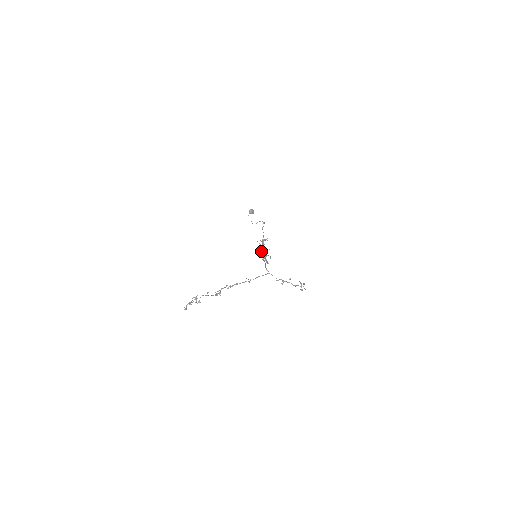
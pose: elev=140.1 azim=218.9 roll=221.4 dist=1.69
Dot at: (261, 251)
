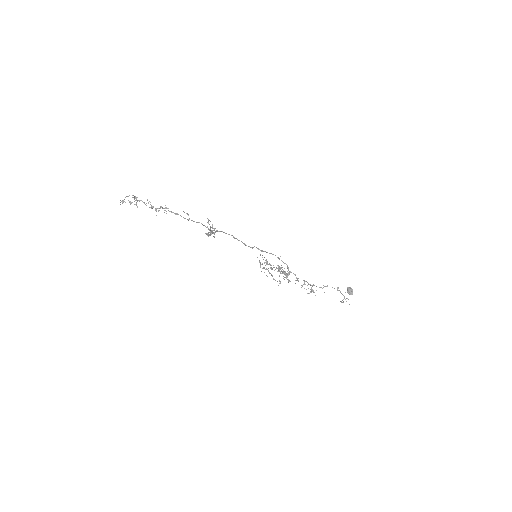
Dot at: (278, 271)
